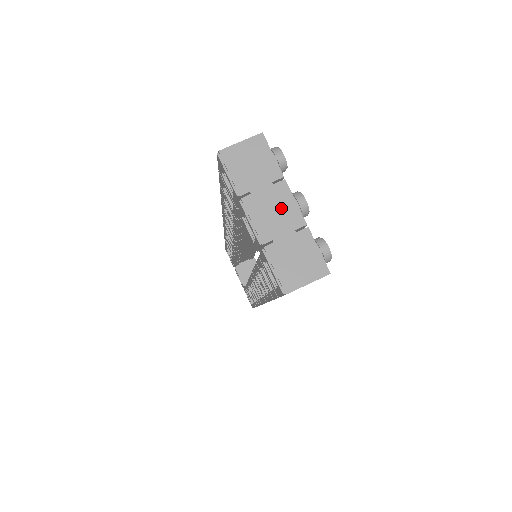
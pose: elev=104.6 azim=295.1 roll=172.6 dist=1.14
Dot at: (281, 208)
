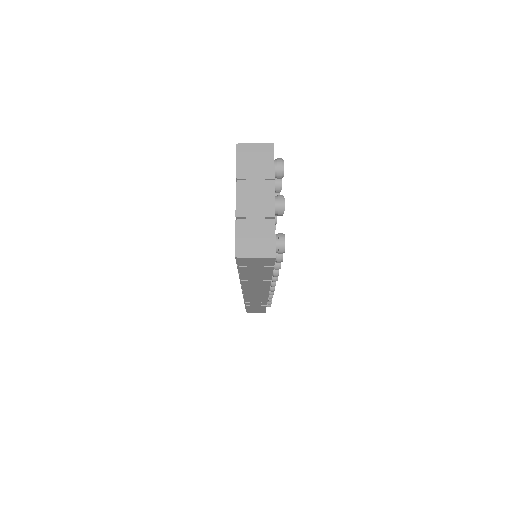
Dot at: (262, 198)
